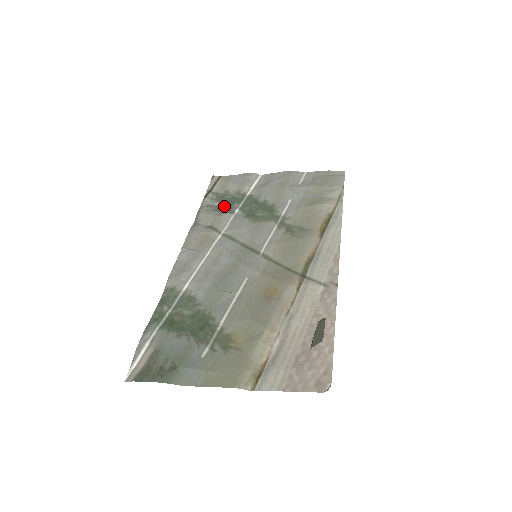
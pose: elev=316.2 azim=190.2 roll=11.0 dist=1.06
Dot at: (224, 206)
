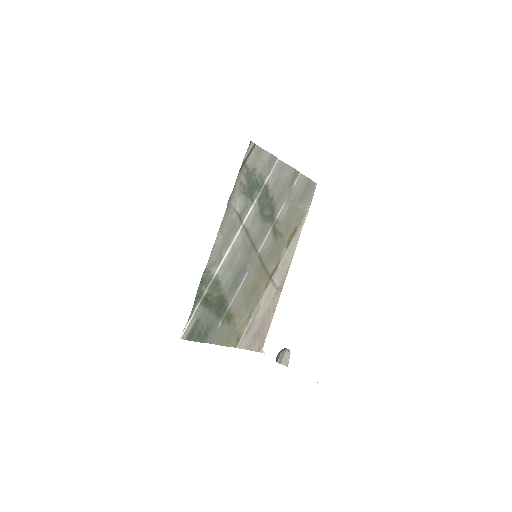
Dot at: (250, 190)
